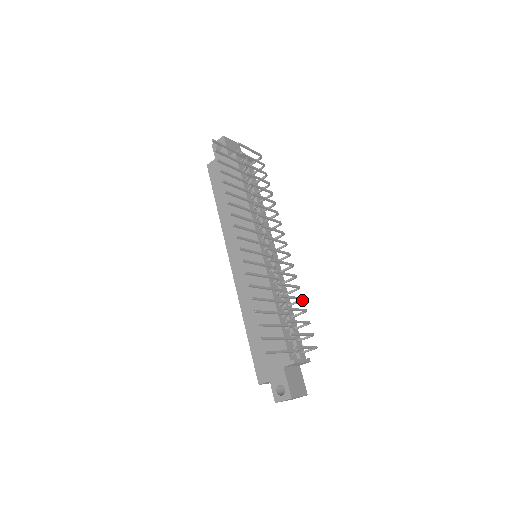
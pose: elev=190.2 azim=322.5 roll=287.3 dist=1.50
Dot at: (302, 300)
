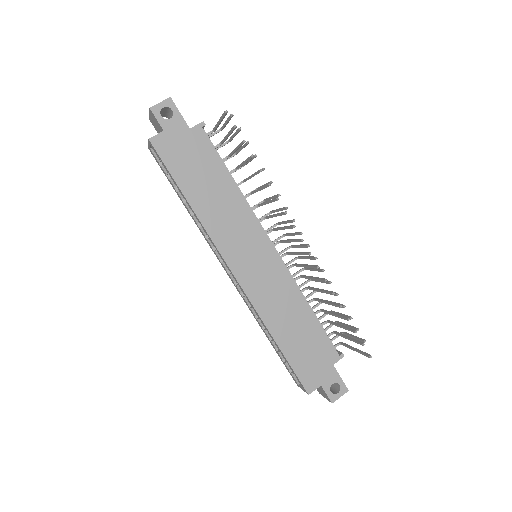
Dot at: occluded
